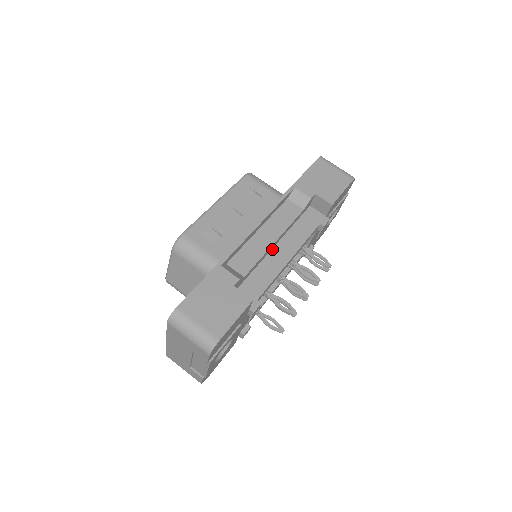
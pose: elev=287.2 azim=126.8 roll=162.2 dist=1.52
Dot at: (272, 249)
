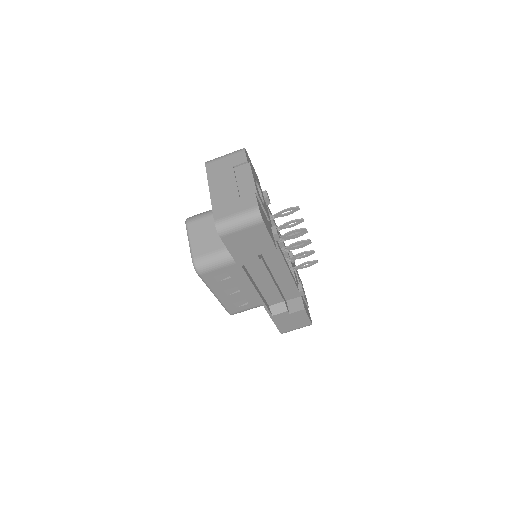
Dot at: (273, 275)
